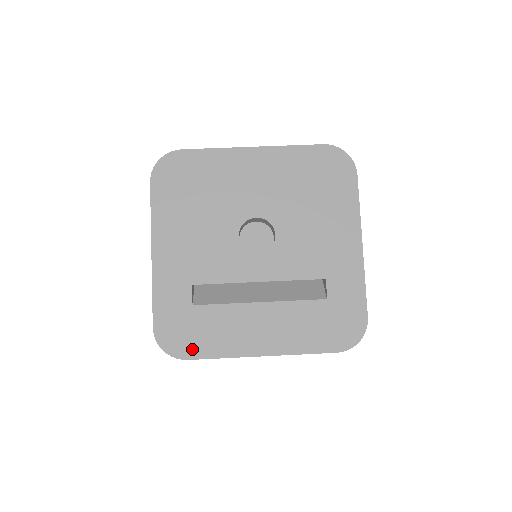
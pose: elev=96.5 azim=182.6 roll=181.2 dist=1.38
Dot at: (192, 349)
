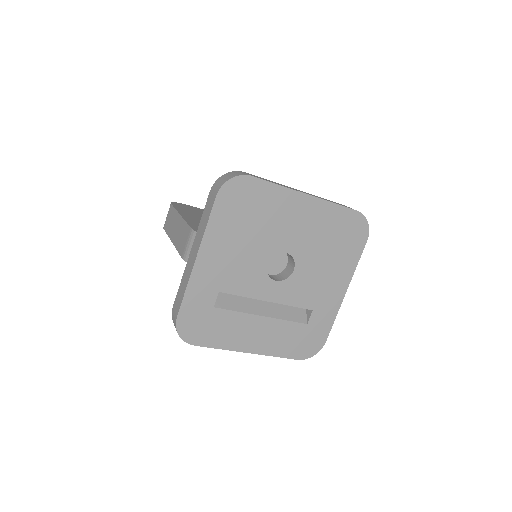
Dot at: (201, 339)
